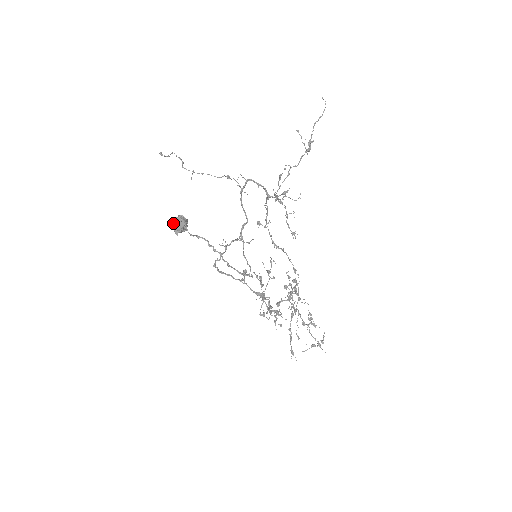
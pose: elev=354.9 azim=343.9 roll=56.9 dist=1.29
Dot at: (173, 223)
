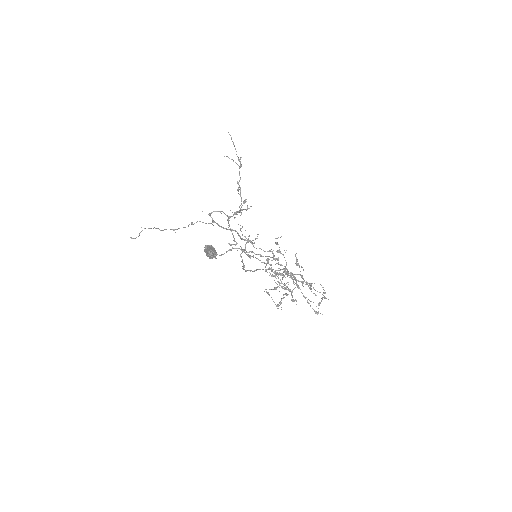
Dot at: (207, 253)
